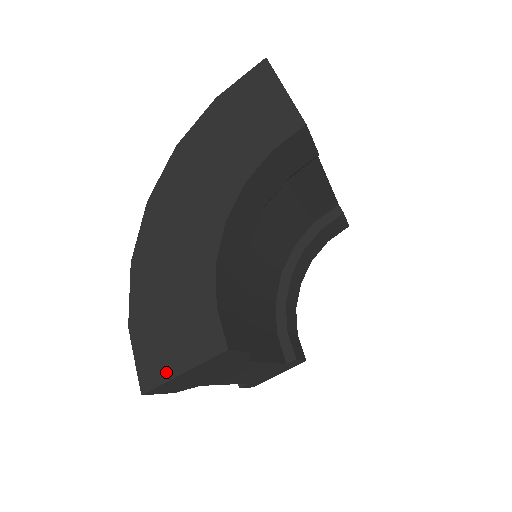
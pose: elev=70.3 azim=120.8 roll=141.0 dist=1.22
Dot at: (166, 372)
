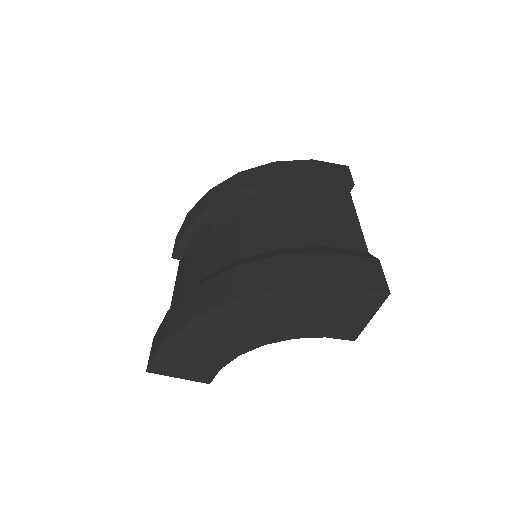
Dot at: (168, 373)
